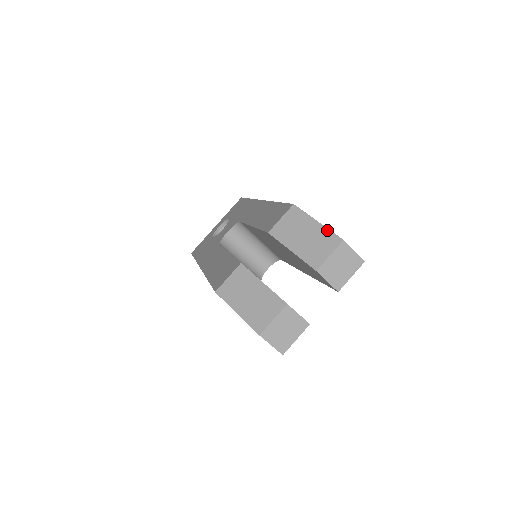
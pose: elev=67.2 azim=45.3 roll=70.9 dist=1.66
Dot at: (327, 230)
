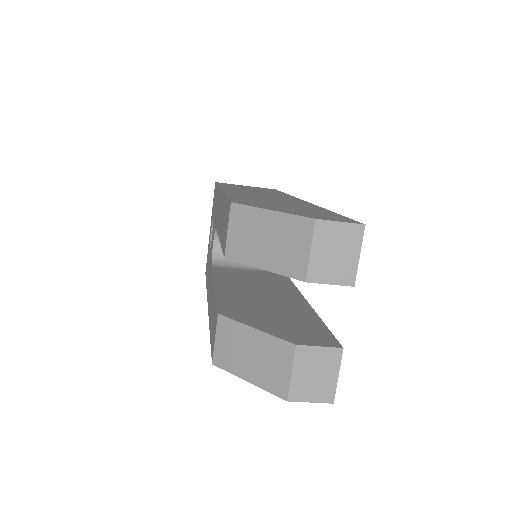
Dot at: (288, 216)
